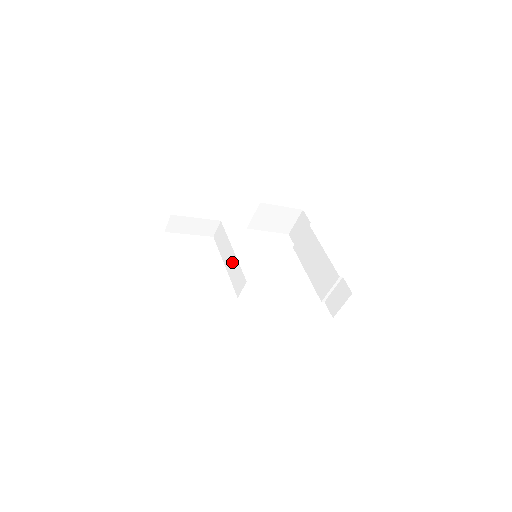
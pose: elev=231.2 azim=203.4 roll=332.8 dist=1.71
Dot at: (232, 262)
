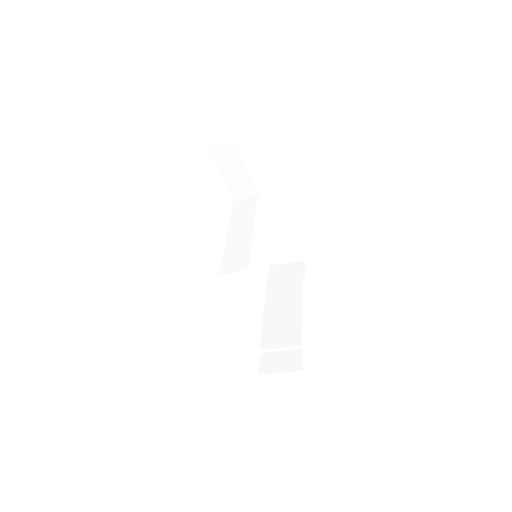
Dot at: (242, 239)
